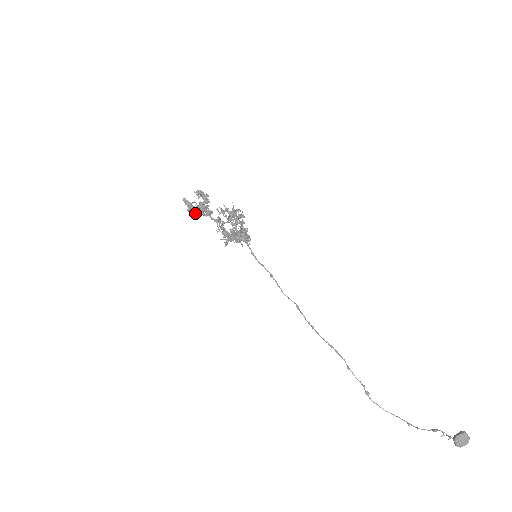
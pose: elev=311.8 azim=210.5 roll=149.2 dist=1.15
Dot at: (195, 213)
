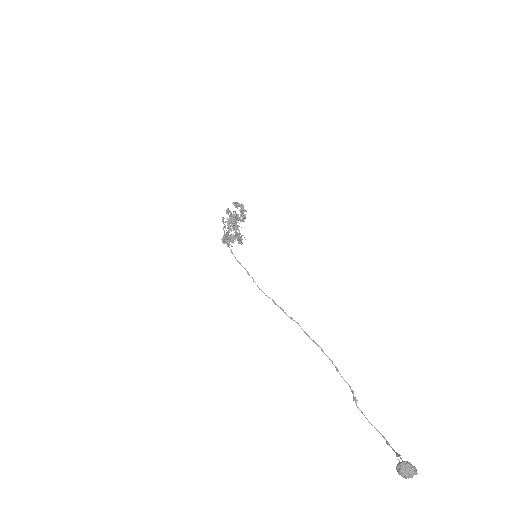
Dot at: (234, 220)
